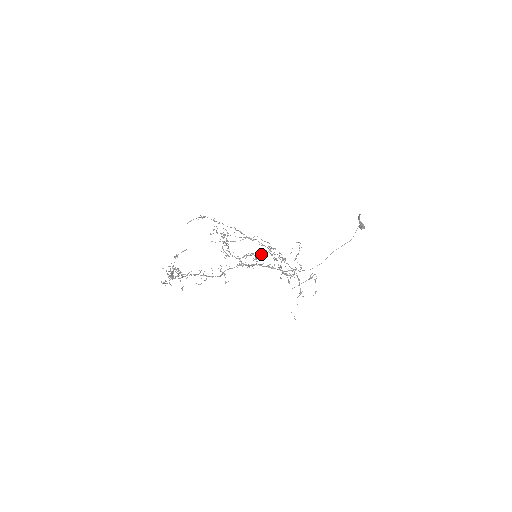
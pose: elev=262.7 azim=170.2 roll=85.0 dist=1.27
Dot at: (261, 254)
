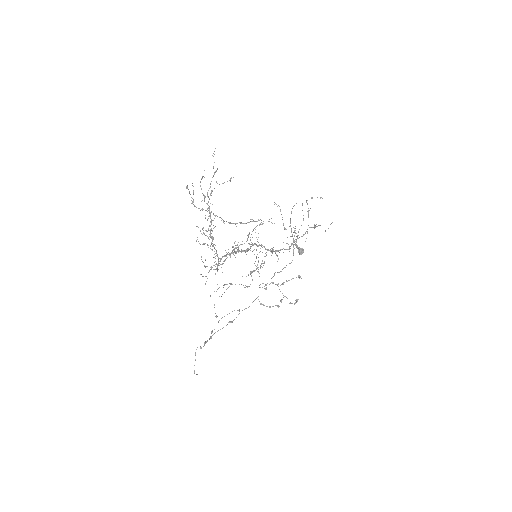
Dot at: (259, 225)
